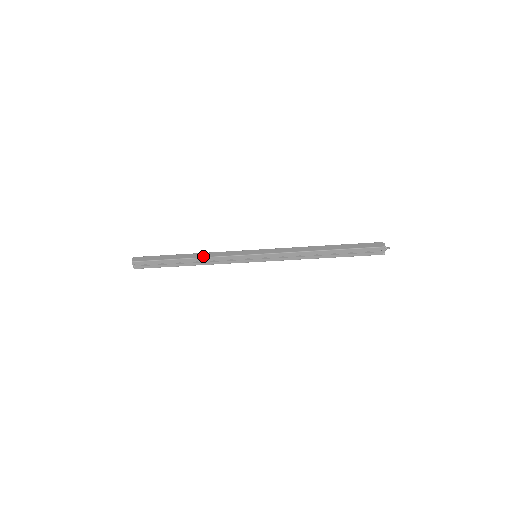
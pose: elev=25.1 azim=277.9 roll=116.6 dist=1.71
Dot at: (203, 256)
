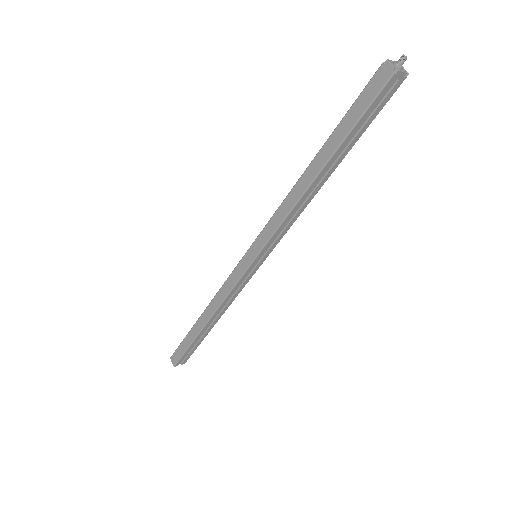
Dot at: (213, 310)
